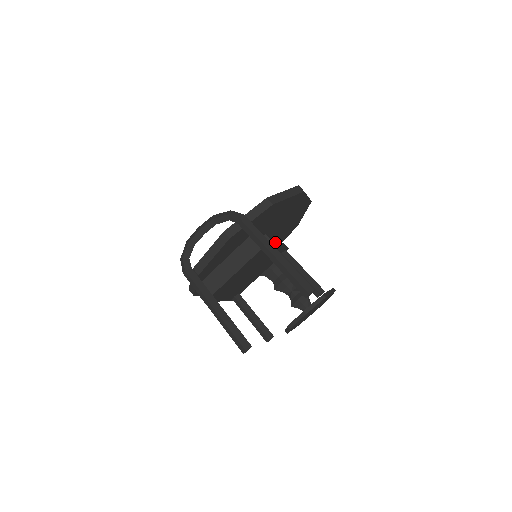
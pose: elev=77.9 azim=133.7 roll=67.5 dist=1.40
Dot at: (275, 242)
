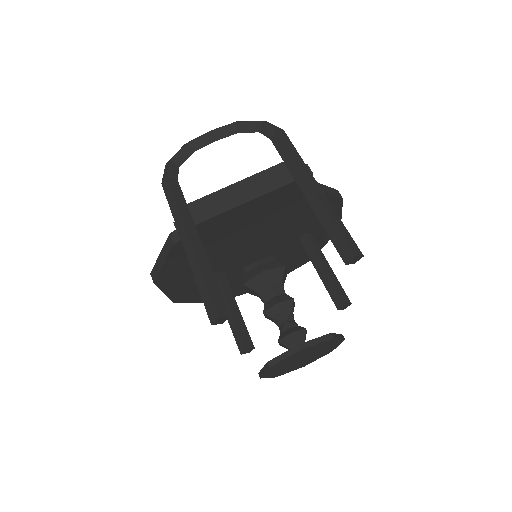
Dot at: occluded
